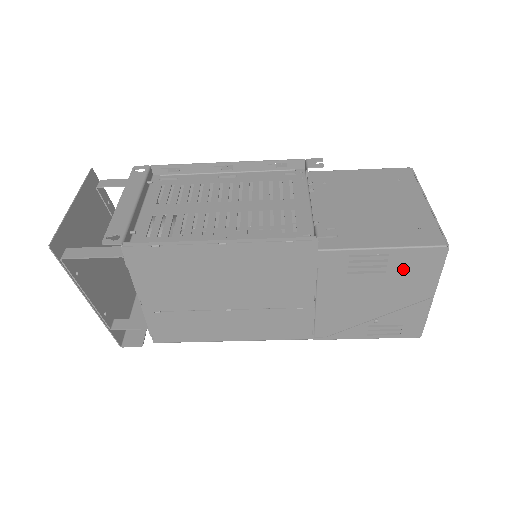
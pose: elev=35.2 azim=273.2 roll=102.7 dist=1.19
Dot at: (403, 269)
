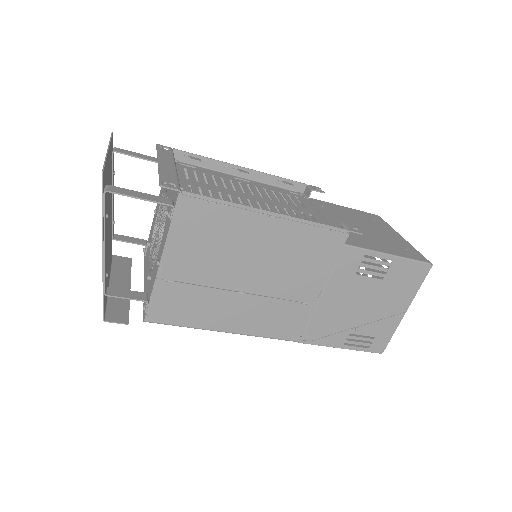
Dot at: (396, 279)
